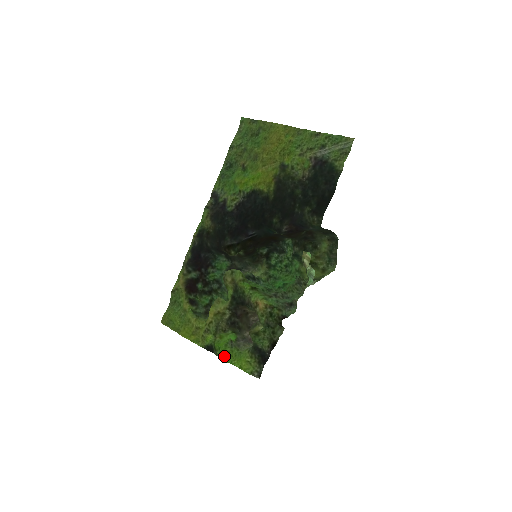
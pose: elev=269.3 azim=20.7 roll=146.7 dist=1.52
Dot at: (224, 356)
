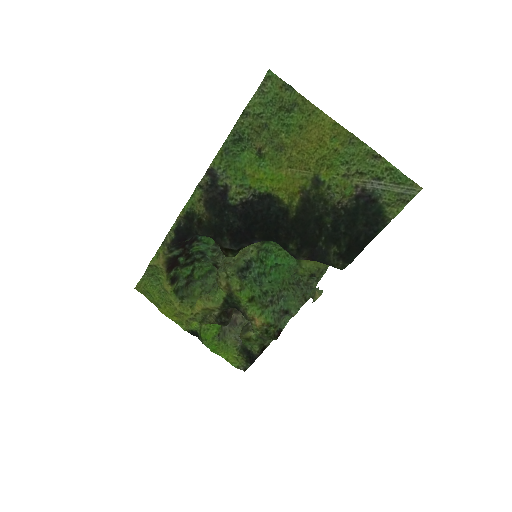
Dot at: (211, 347)
